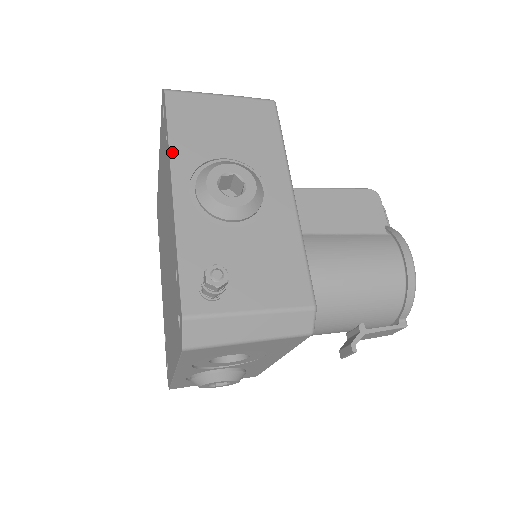
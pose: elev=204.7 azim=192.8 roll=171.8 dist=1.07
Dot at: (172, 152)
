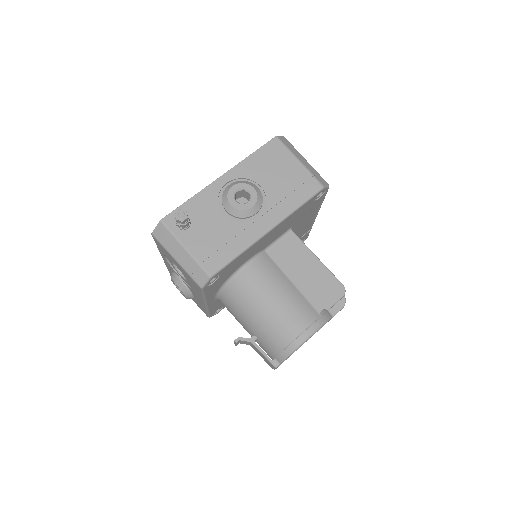
Dot at: (242, 162)
